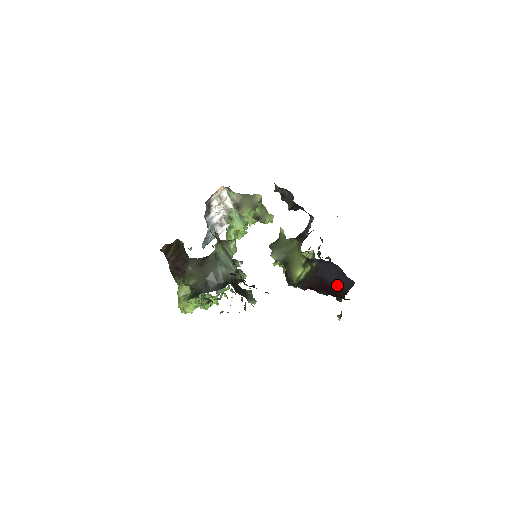
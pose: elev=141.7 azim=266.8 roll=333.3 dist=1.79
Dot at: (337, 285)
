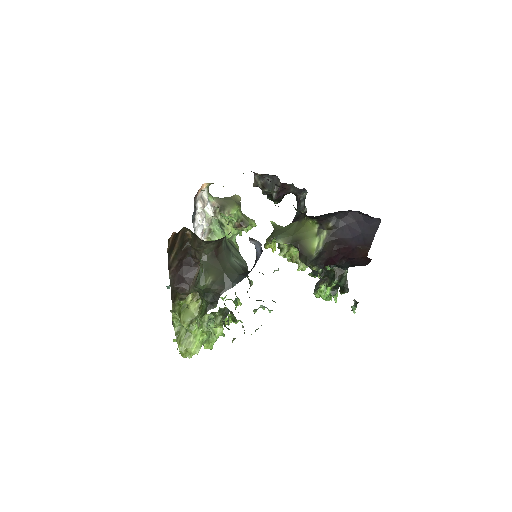
Dot at: (358, 241)
